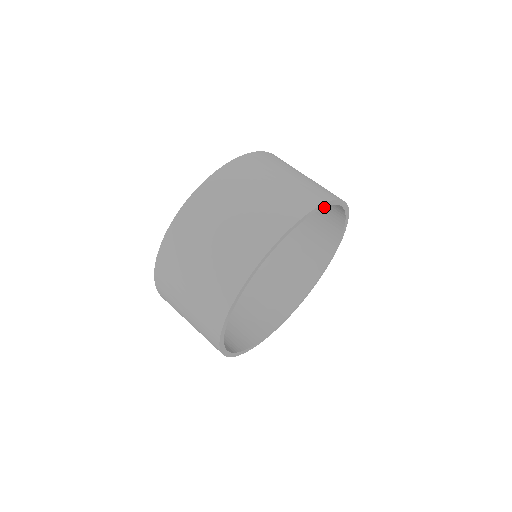
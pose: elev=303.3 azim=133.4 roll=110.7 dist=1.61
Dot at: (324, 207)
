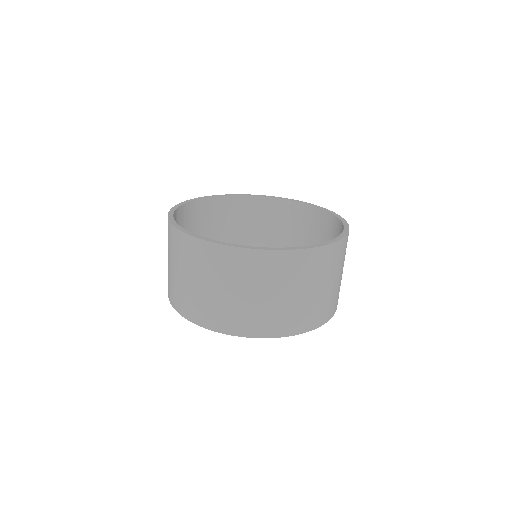
Dot at: occluded
